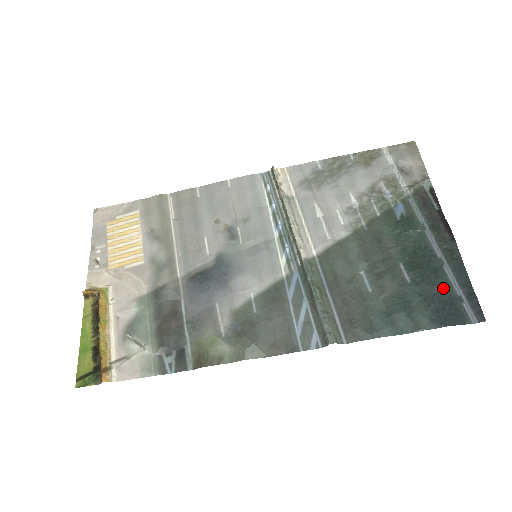
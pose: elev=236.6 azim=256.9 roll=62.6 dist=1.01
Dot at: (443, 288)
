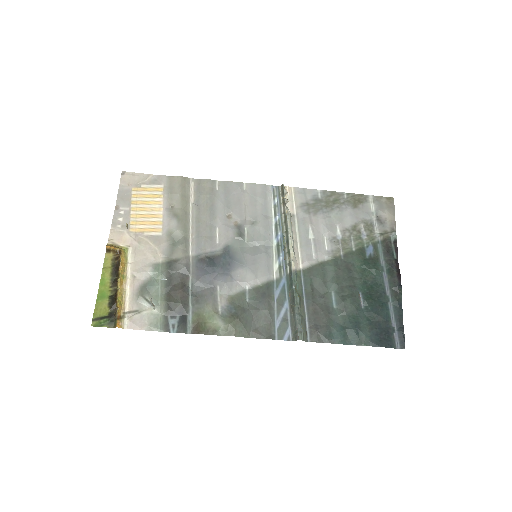
Dot at: (384, 319)
